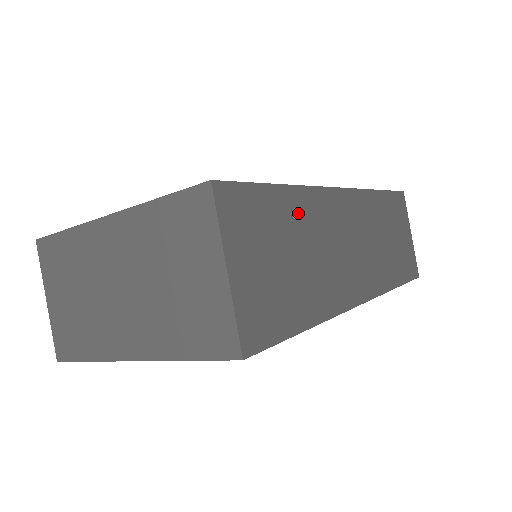
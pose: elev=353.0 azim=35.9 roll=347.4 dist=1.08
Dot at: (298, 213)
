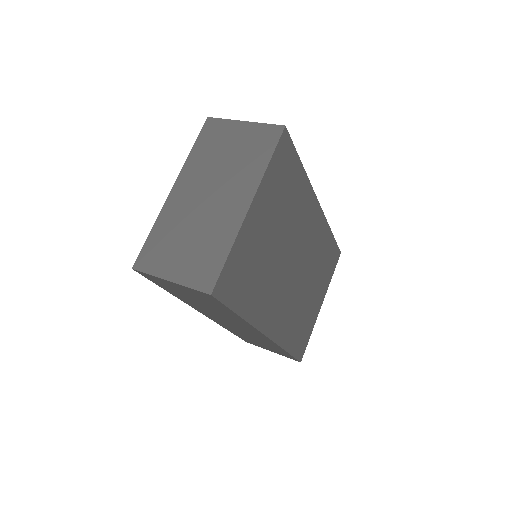
Dot at: occluded
